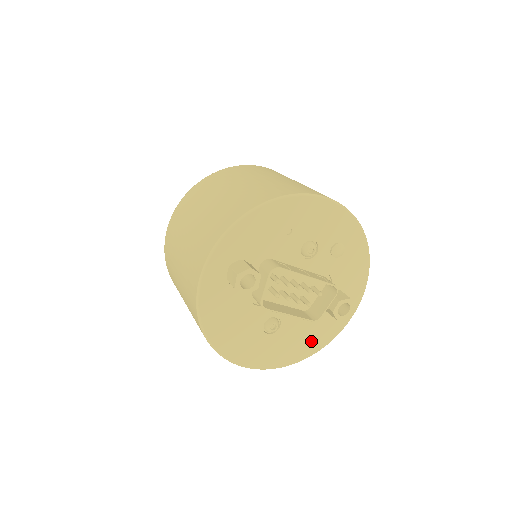
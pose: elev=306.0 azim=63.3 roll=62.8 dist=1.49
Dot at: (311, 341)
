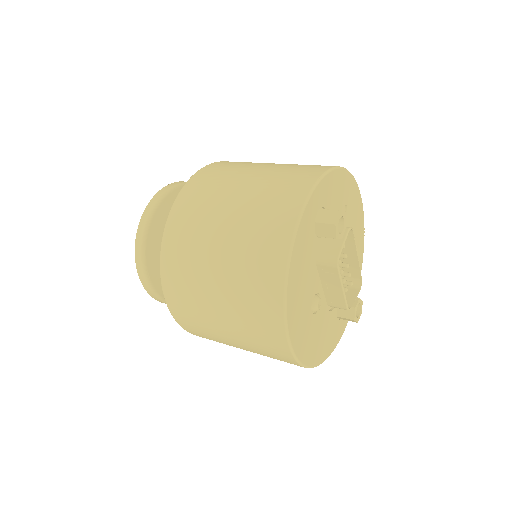
Dot at: (324, 345)
